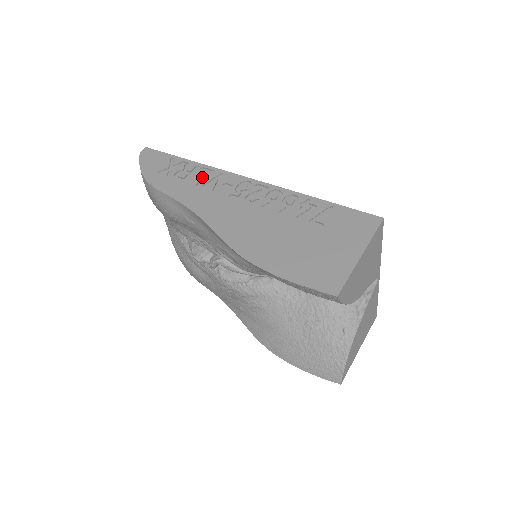
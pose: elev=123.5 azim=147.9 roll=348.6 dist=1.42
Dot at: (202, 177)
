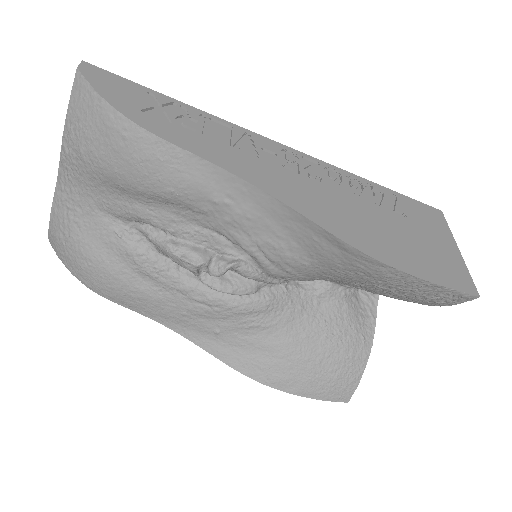
Dot at: (224, 133)
